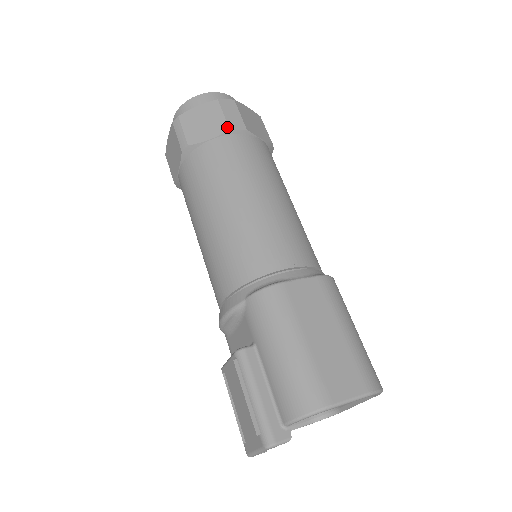
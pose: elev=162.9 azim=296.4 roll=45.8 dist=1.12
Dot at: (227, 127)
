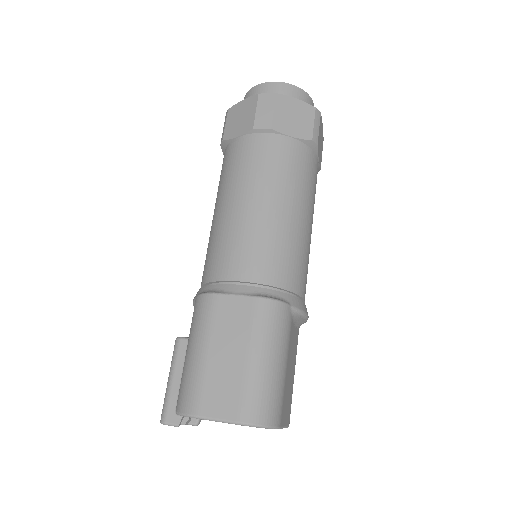
Dot at: (252, 126)
